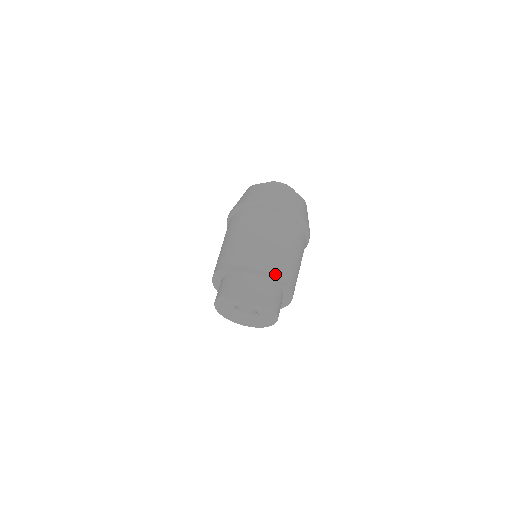
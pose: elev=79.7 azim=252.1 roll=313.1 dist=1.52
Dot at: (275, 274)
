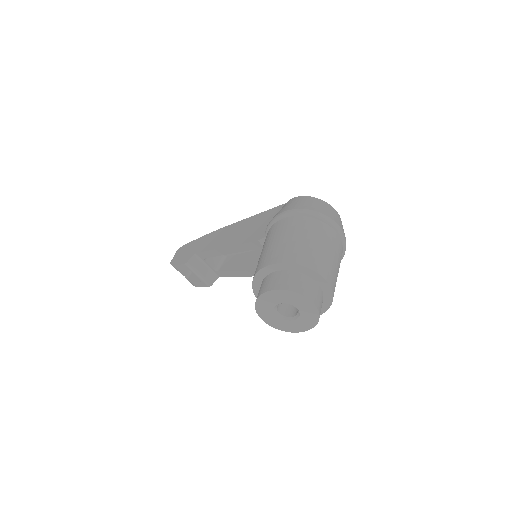
Dot at: (332, 289)
